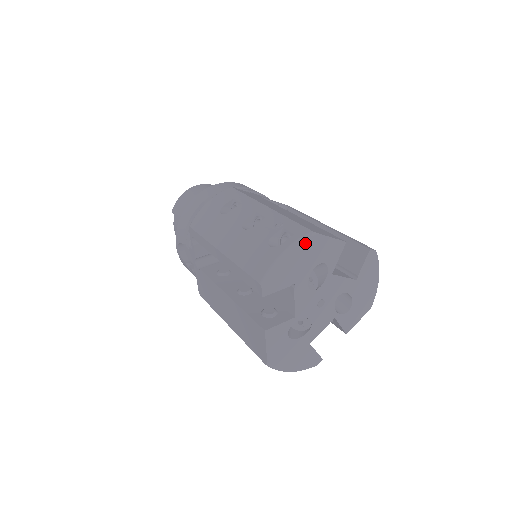
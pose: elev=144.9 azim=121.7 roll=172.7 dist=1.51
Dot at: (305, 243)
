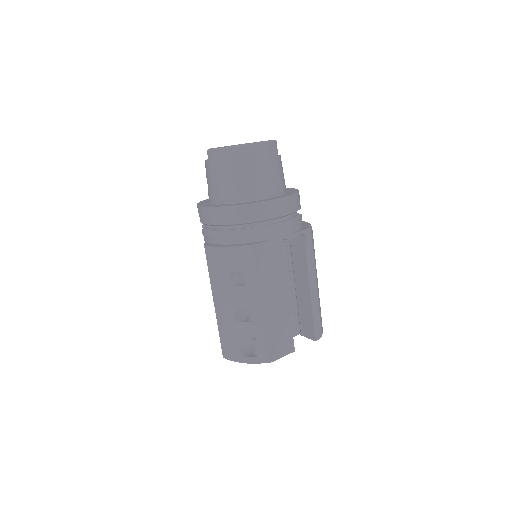
Dot at: (260, 362)
